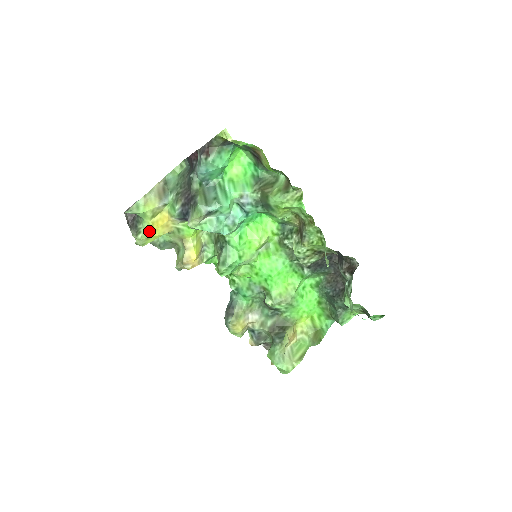
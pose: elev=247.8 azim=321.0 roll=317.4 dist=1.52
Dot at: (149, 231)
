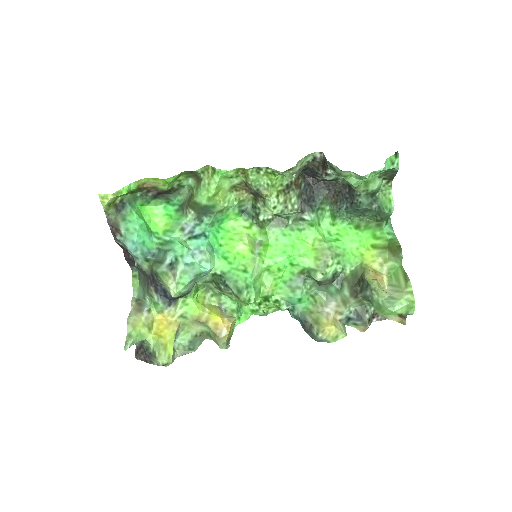
Dot at: (159, 342)
